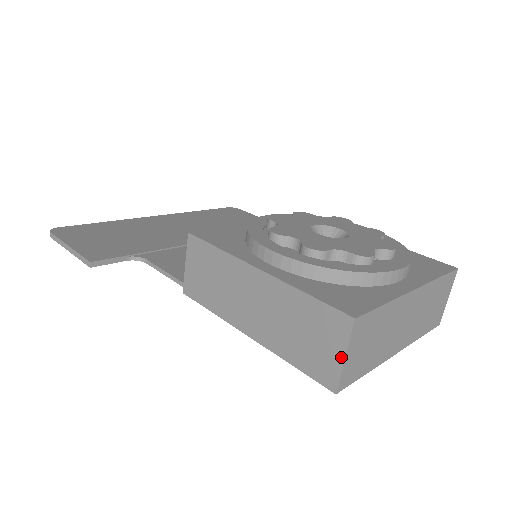
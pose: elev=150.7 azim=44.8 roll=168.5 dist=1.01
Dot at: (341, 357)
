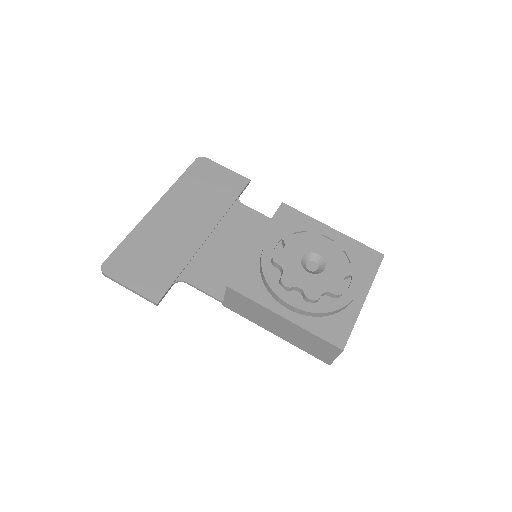
Dot at: (334, 358)
